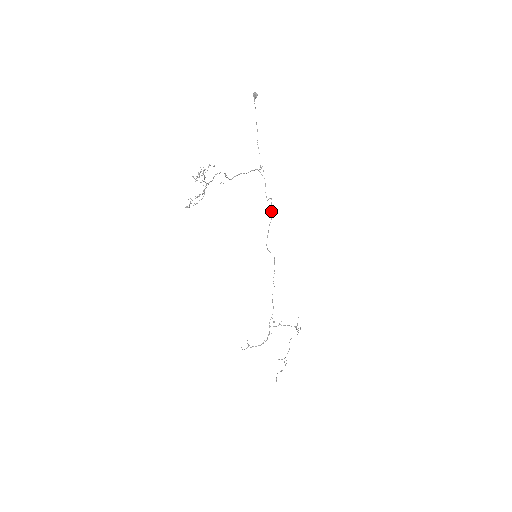
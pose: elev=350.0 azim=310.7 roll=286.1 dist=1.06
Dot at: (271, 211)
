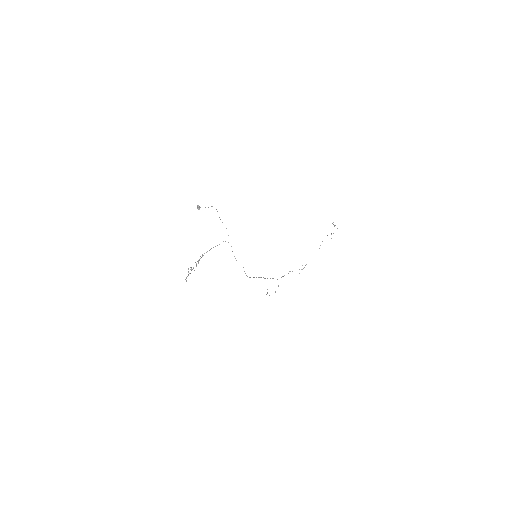
Dot at: occluded
